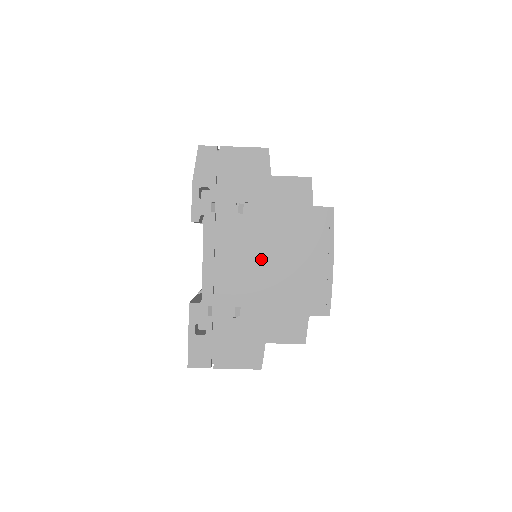
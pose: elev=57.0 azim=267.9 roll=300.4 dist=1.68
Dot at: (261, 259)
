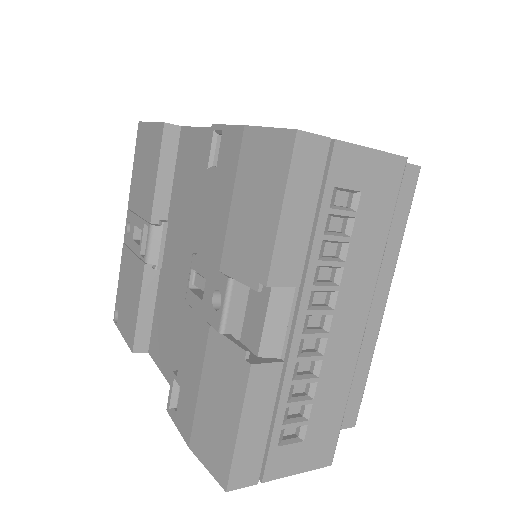
Dot at: occluded
